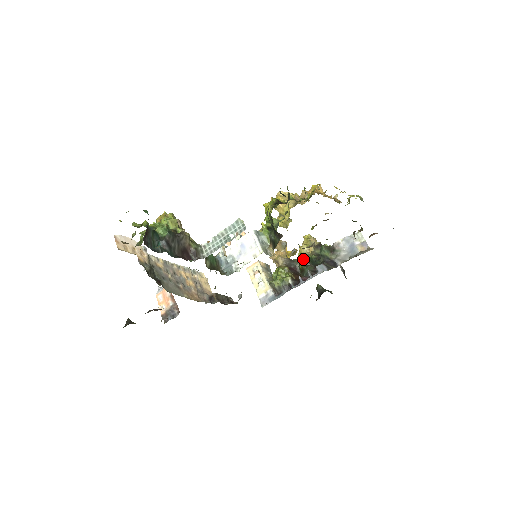
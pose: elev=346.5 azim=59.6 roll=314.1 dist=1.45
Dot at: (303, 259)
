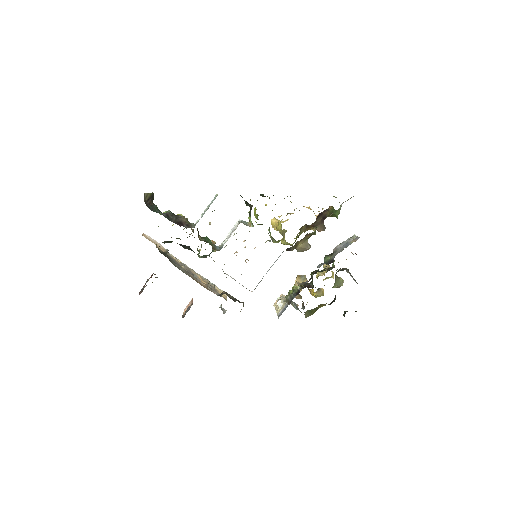
Dot at: (312, 272)
